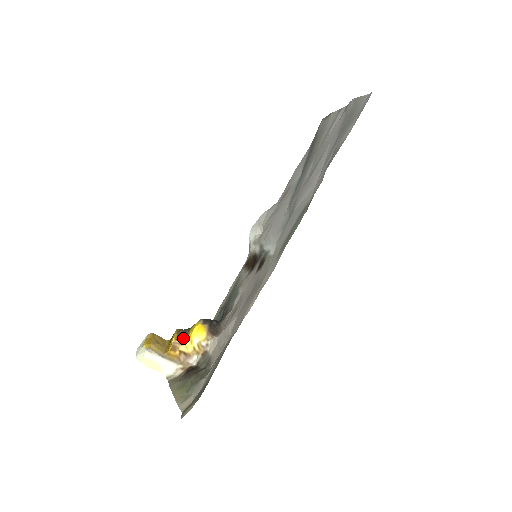
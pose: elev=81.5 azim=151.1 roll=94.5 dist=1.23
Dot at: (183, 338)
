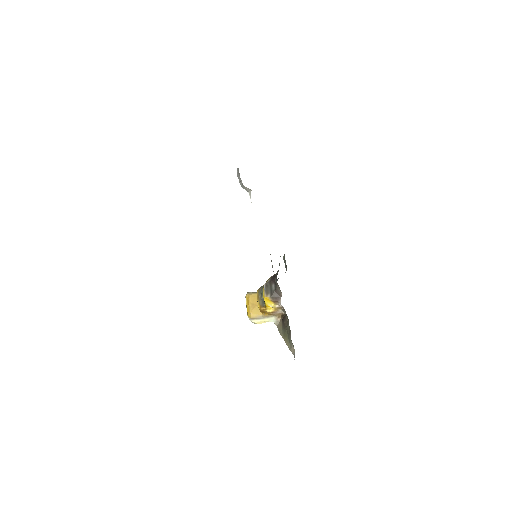
Dot at: (263, 304)
